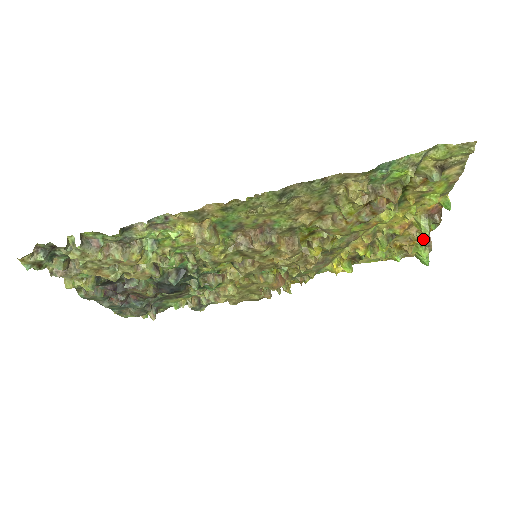
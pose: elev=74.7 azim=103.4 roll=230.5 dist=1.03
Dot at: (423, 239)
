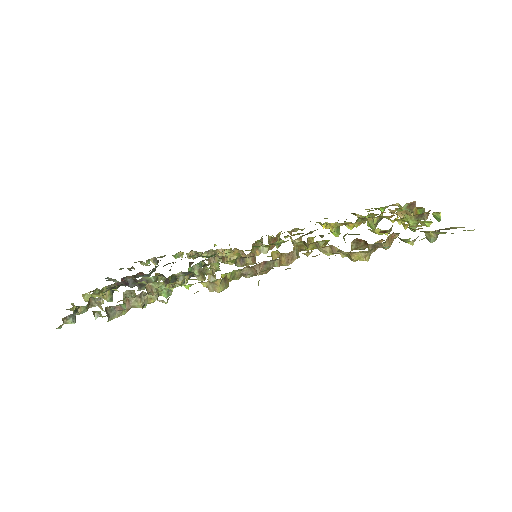
Dot at: (408, 205)
